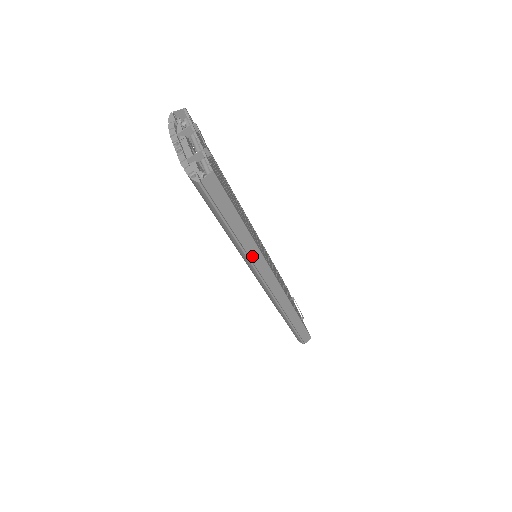
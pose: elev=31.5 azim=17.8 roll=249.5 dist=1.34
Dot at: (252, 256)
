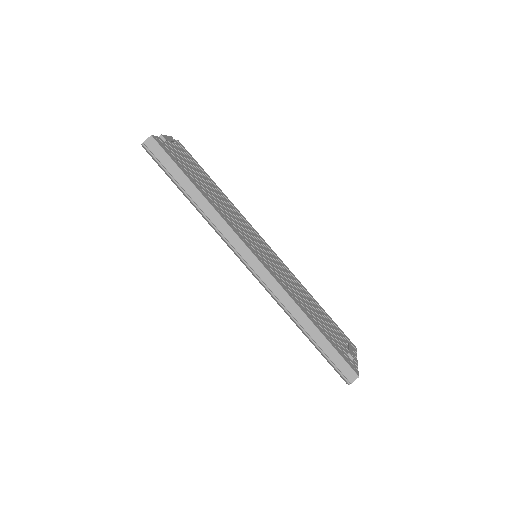
Dot at: (213, 220)
